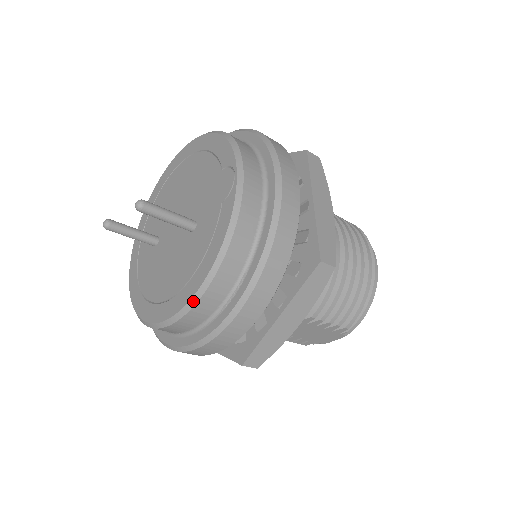
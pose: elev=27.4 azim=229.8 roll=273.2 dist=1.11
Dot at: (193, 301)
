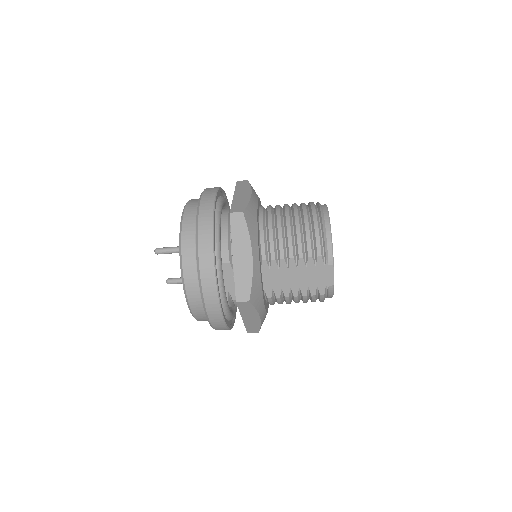
Dot at: (182, 273)
